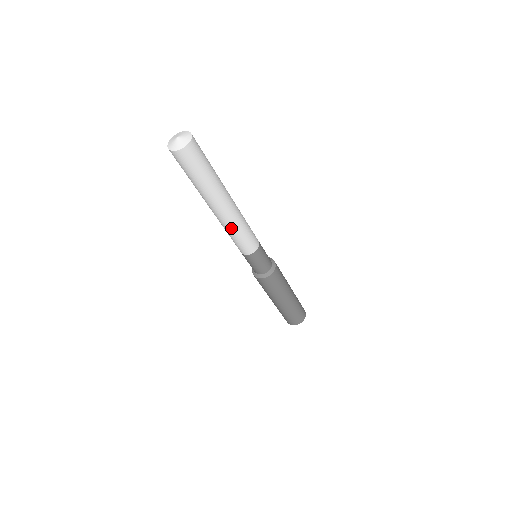
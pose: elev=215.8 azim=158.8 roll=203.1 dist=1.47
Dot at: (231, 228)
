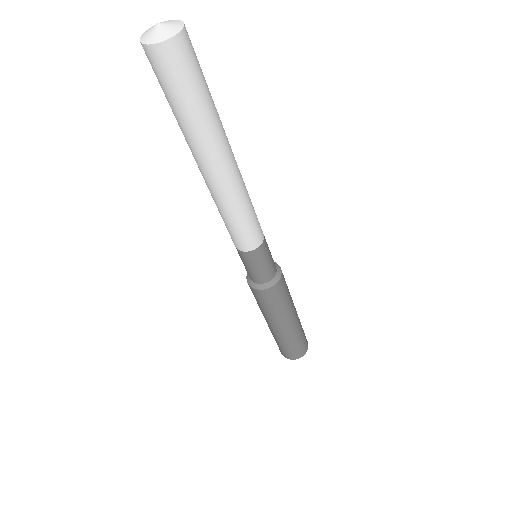
Dot at: (232, 204)
